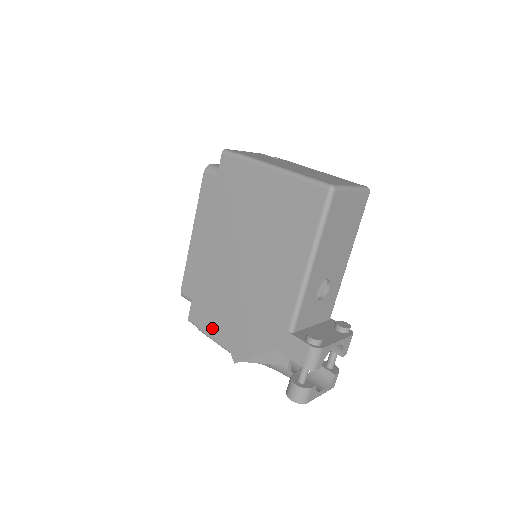
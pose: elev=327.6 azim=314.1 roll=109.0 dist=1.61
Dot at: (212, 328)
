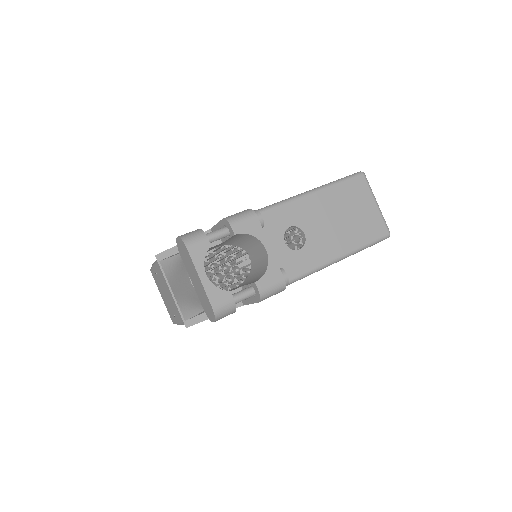
Dot at: occluded
